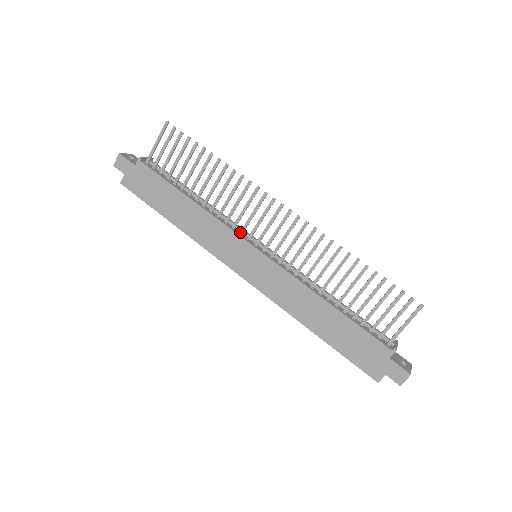
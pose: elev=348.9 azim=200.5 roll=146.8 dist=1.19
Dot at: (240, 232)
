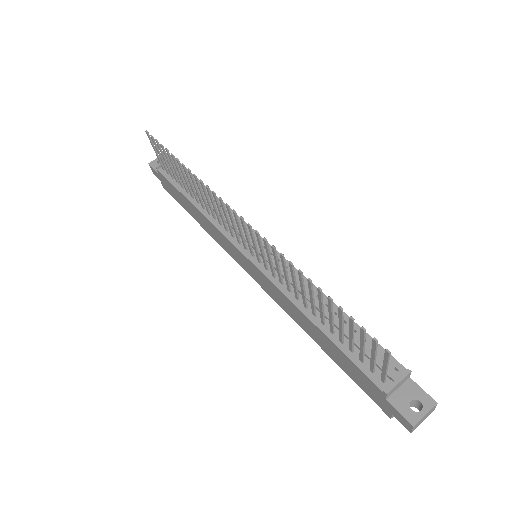
Dot at: (231, 235)
